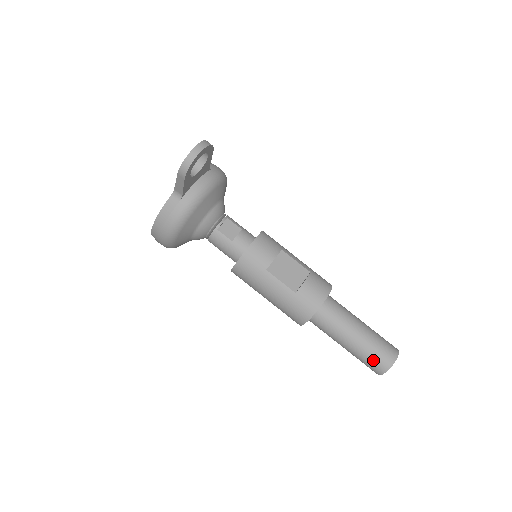
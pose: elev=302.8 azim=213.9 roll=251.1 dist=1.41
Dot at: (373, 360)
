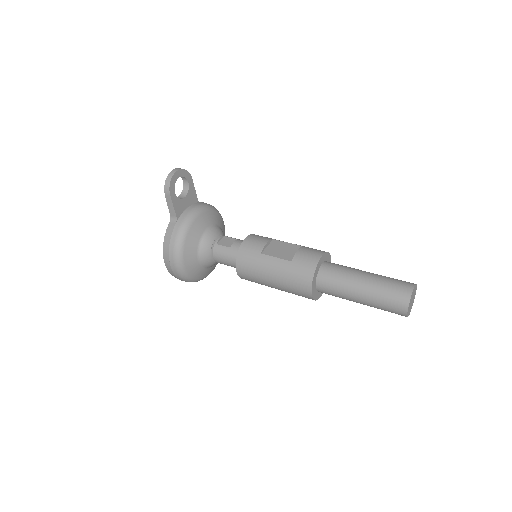
Dot at: (390, 297)
